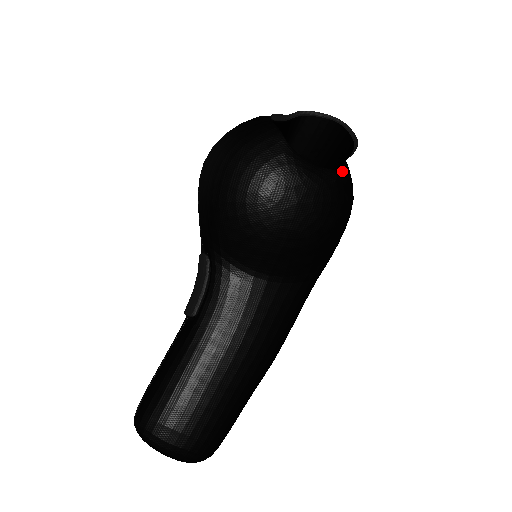
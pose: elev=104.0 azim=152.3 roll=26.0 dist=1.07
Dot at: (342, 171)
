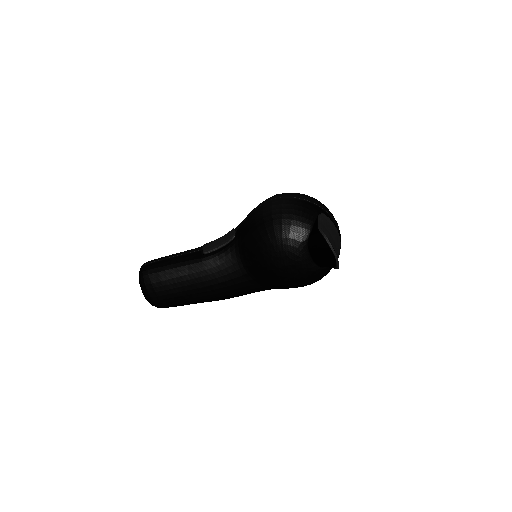
Dot at: (322, 269)
